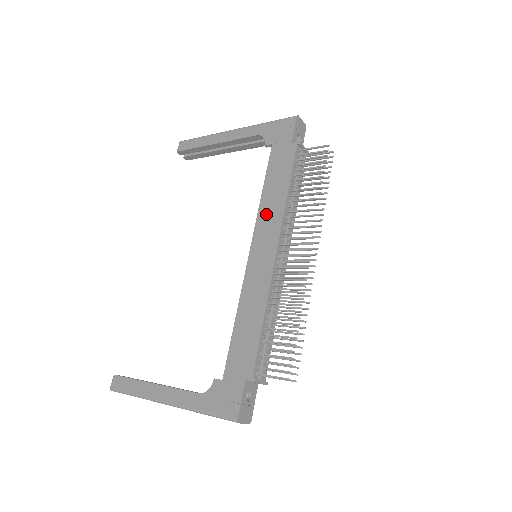
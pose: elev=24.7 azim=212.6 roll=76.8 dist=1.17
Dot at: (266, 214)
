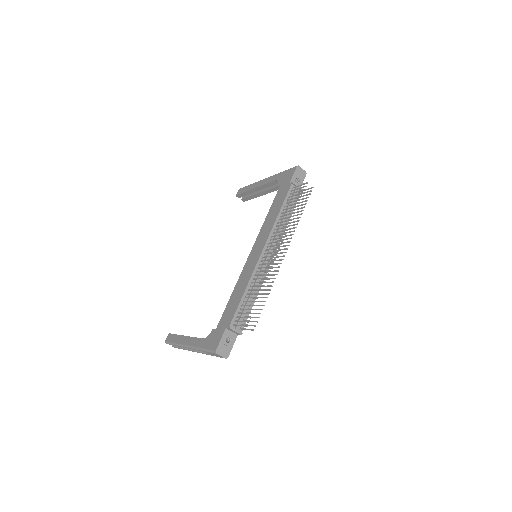
Dot at: (265, 228)
